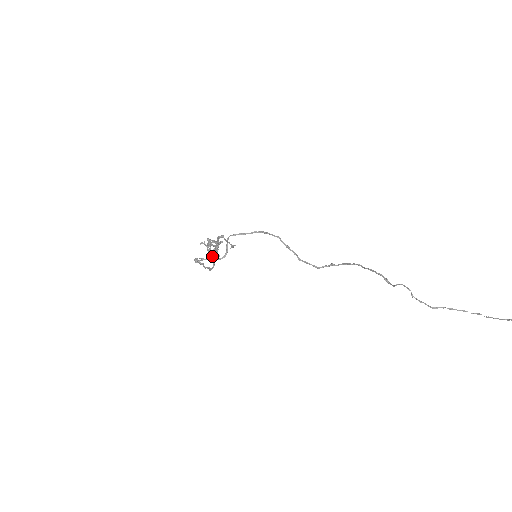
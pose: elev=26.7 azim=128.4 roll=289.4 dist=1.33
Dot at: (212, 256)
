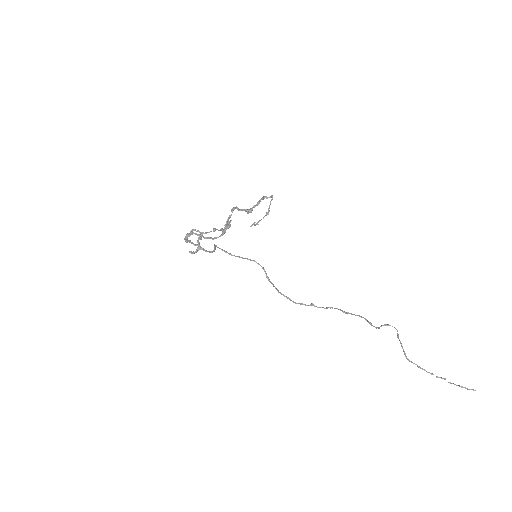
Dot at: (227, 225)
